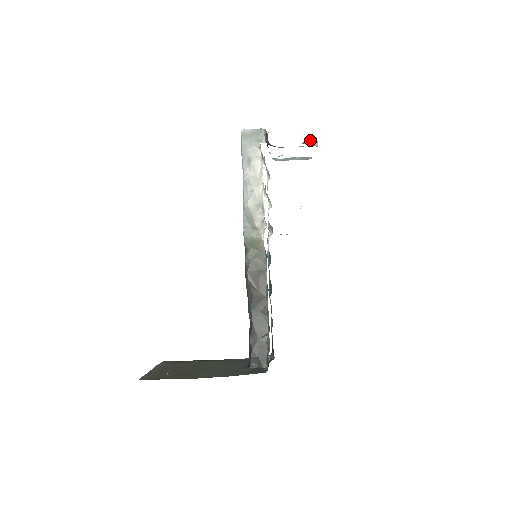
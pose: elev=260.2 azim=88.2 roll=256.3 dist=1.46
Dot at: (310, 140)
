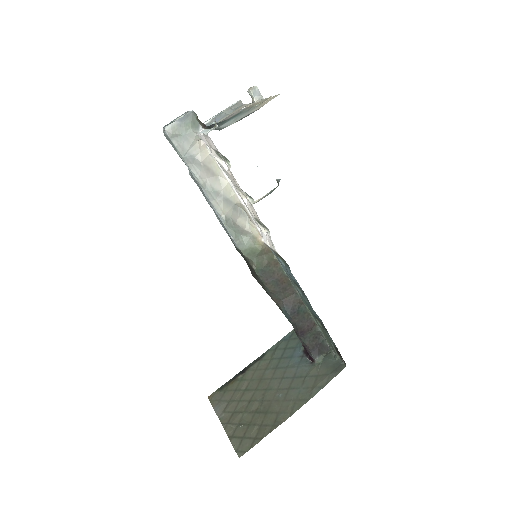
Dot at: occluded
